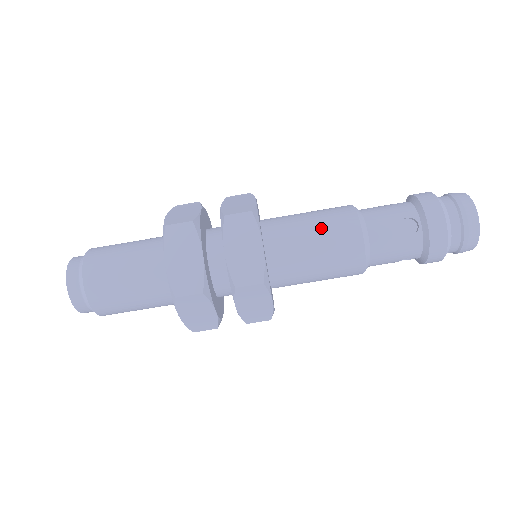
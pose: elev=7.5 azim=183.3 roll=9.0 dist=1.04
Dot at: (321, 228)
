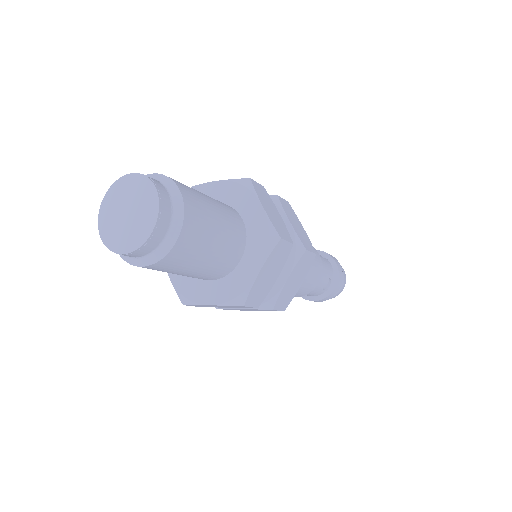
Dot at: (310, 270)
